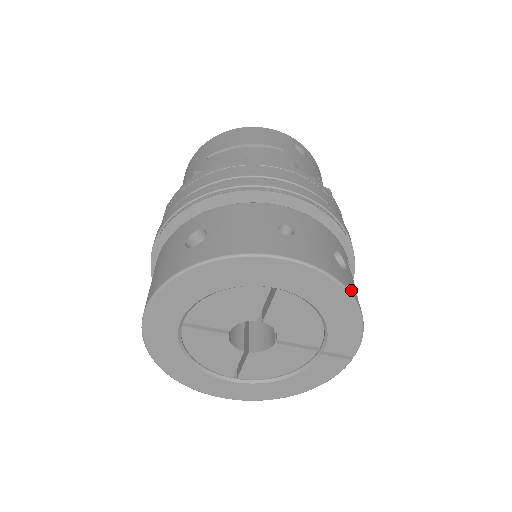
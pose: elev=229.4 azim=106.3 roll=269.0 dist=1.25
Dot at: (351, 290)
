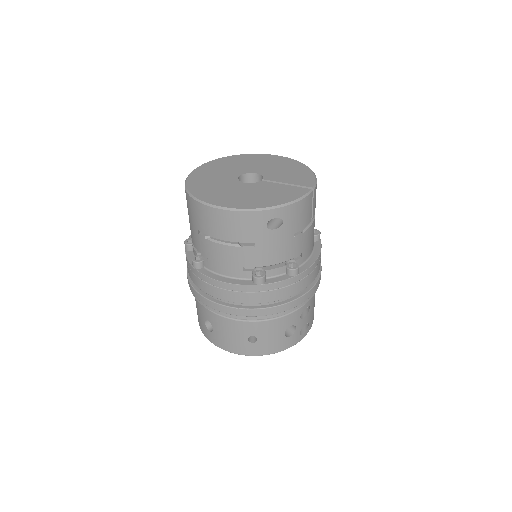
Dot at: (294, 343)
